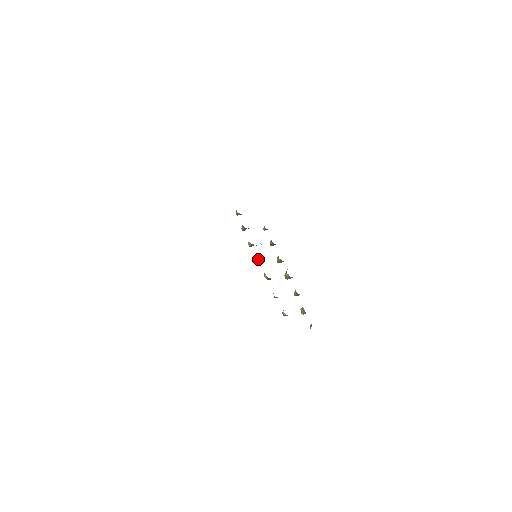
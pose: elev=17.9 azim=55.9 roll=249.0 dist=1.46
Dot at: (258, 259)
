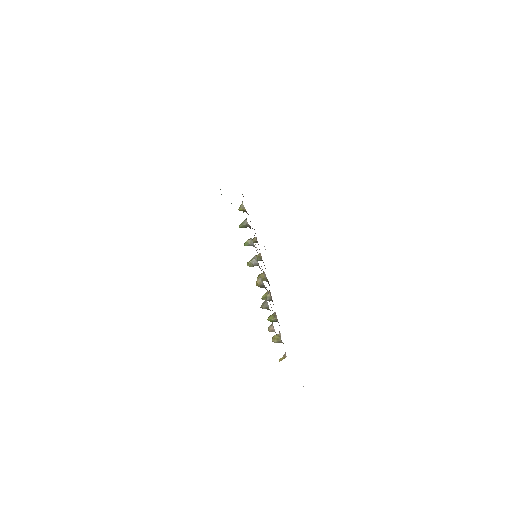
Dot at: (256, 260)
